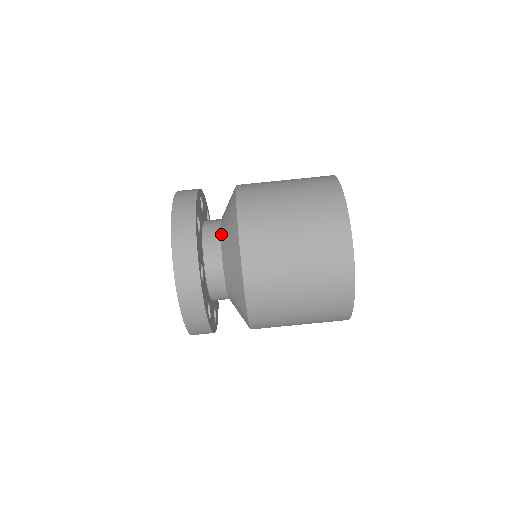
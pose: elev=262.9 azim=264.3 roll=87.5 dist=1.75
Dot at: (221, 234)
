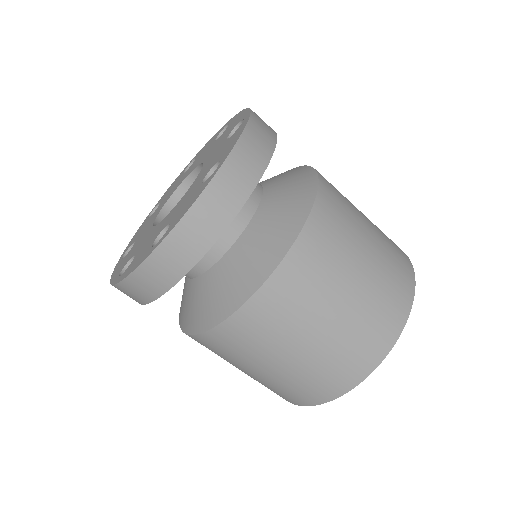
Dot at: (218, 264)
